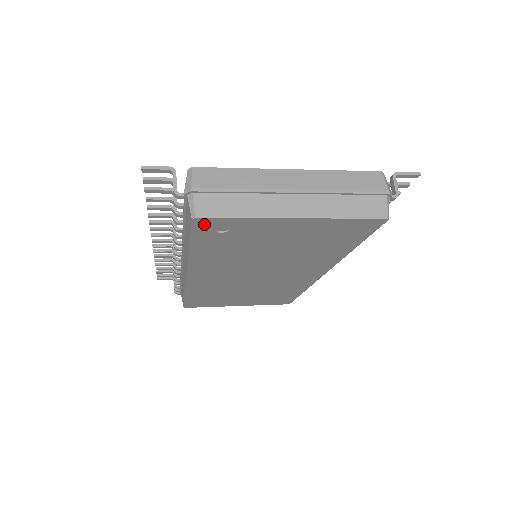
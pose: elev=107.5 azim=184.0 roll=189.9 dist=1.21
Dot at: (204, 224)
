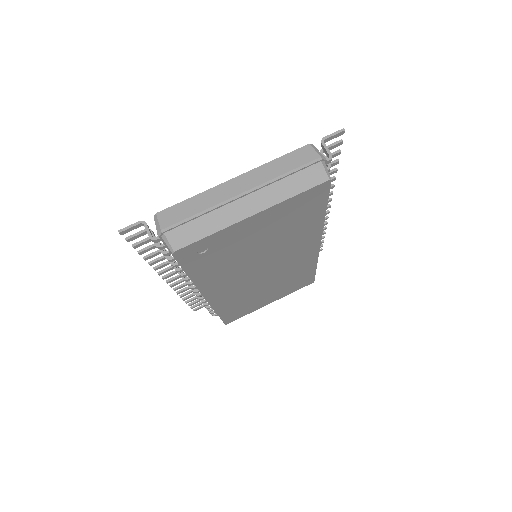
Dot at: (185, 253)
